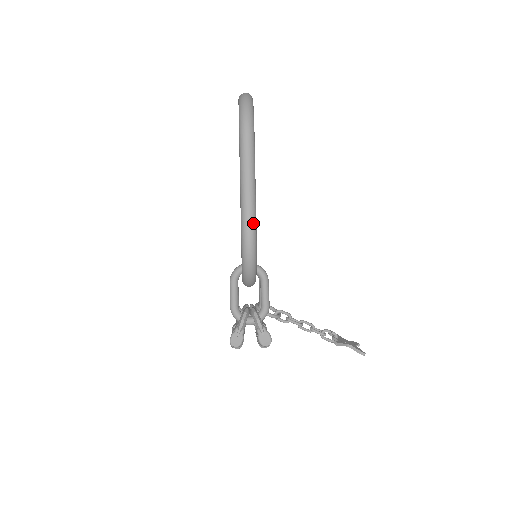
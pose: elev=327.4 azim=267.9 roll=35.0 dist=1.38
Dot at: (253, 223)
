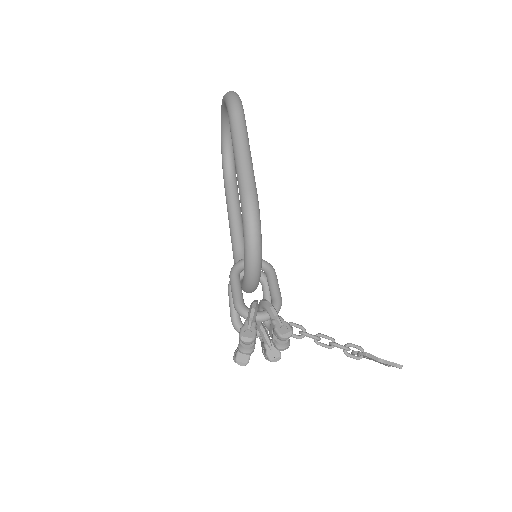
Dot at: (254, 192)
